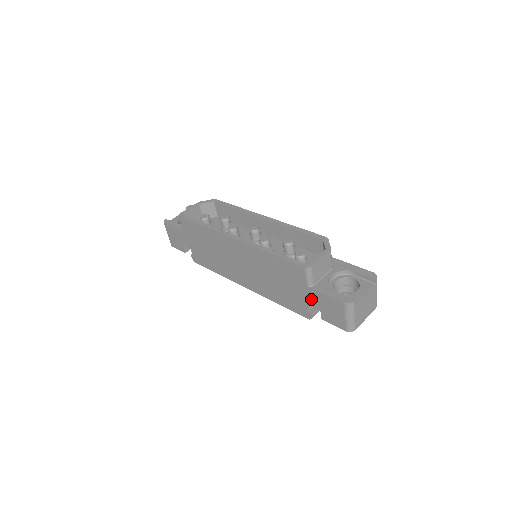
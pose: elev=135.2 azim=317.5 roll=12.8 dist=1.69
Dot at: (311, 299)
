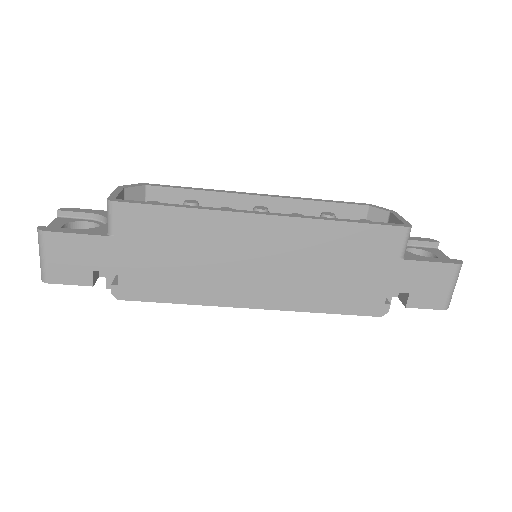
Dot at: (399, 279)
